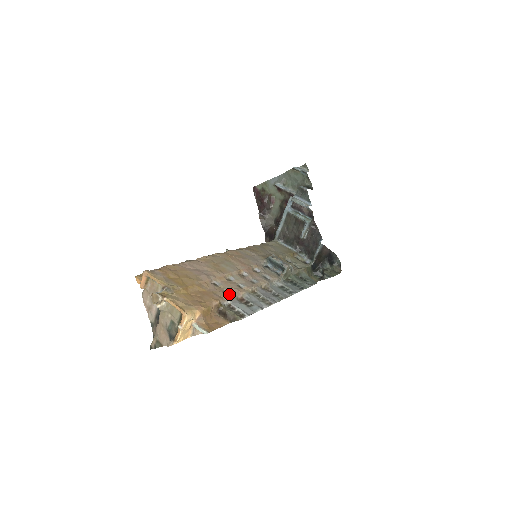
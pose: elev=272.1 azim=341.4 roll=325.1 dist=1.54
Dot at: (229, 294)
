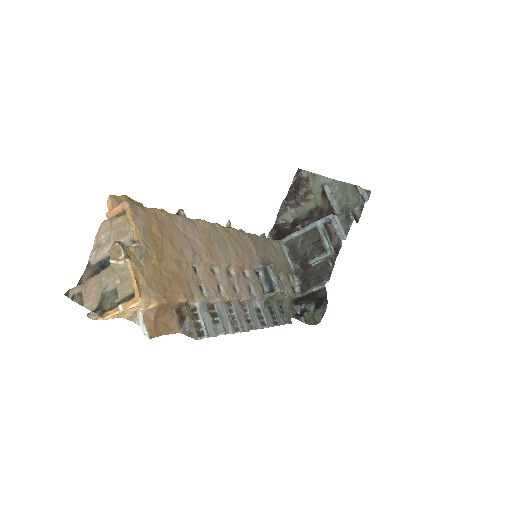
Dot at: (203, 294)
